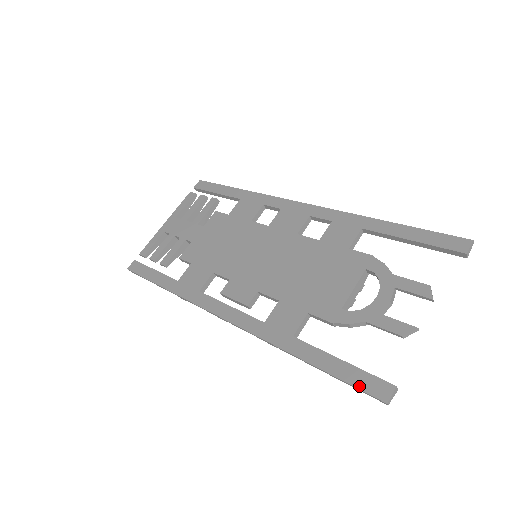
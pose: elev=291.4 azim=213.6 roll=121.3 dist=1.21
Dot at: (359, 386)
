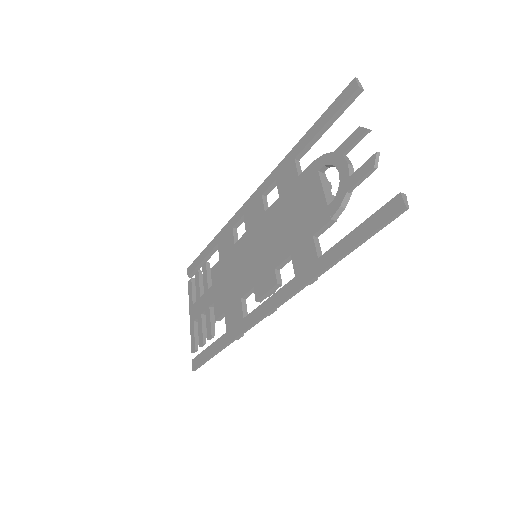
Dot at: (381, 224)
